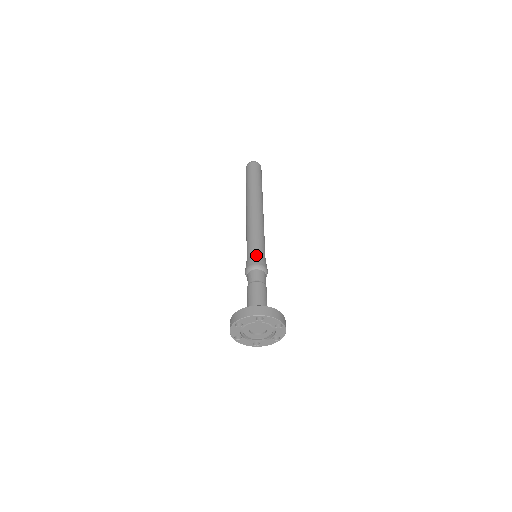
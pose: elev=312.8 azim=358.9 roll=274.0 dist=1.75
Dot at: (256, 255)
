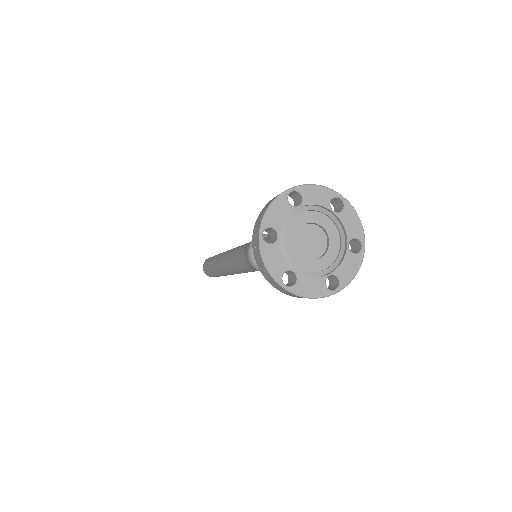
Dot at: occluded
